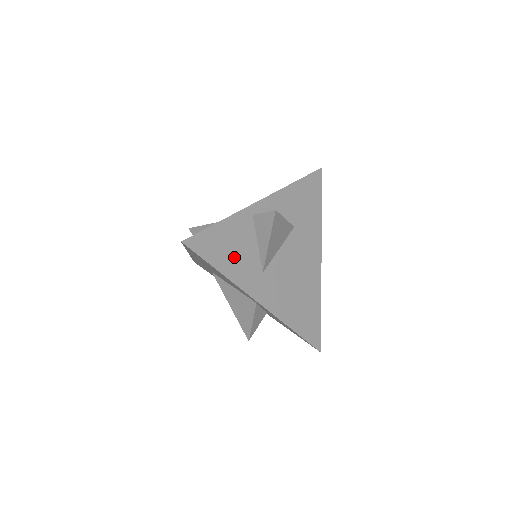
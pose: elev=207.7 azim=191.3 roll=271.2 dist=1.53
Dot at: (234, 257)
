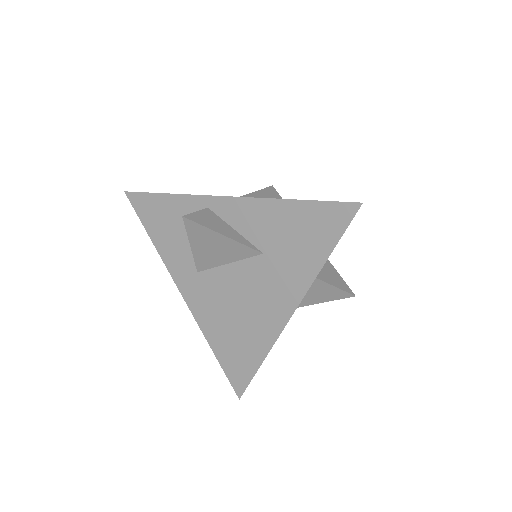
Dot at: (171, 236)
